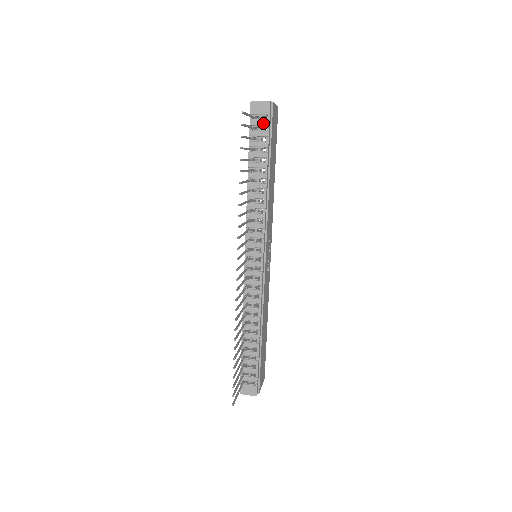
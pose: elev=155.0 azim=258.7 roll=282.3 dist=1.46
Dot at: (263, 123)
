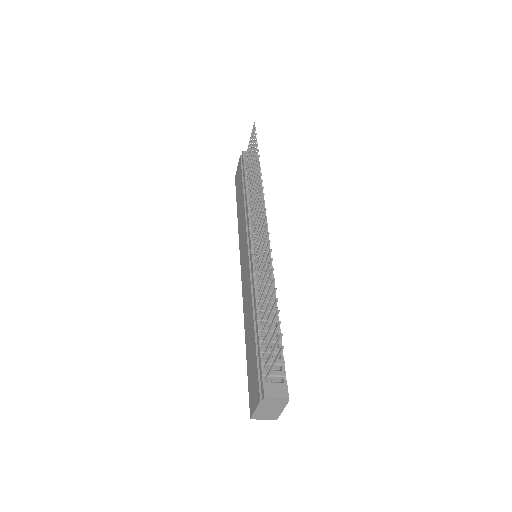
Dot at: occluded
